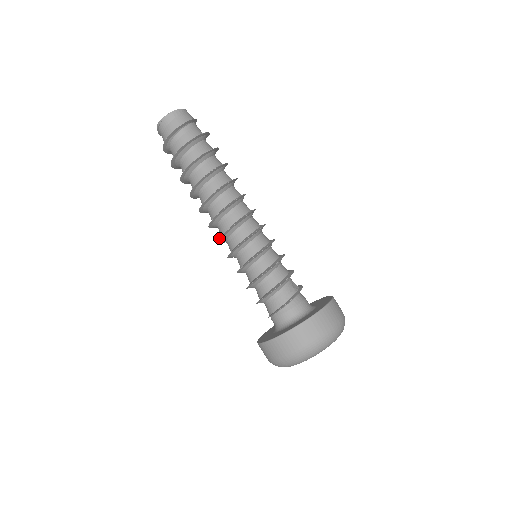
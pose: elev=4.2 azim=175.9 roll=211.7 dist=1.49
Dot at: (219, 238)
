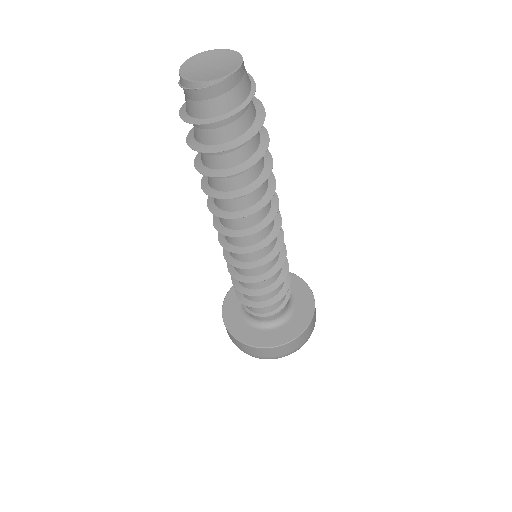
Dot at: (238, 253)
